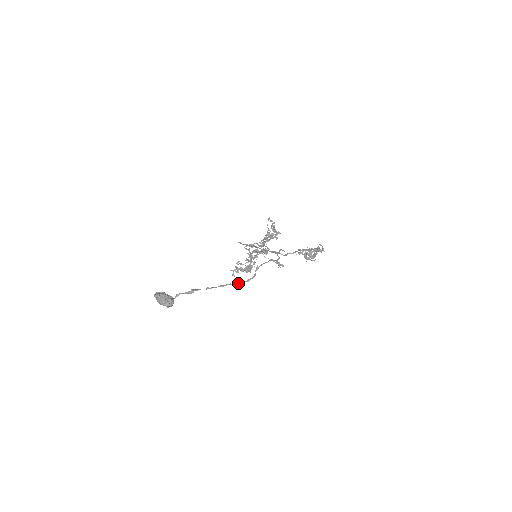
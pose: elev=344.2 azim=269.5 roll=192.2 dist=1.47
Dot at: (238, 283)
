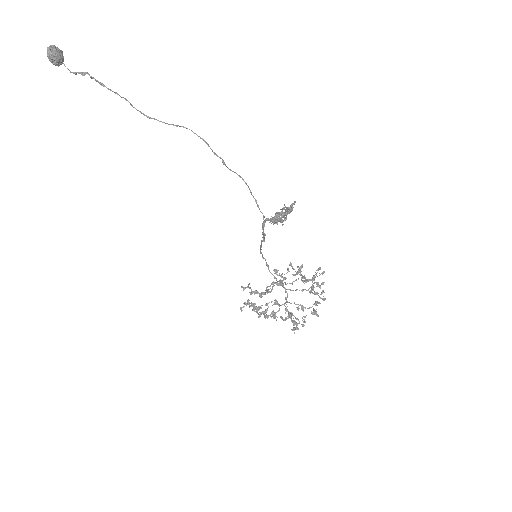
Dot at: occluded
